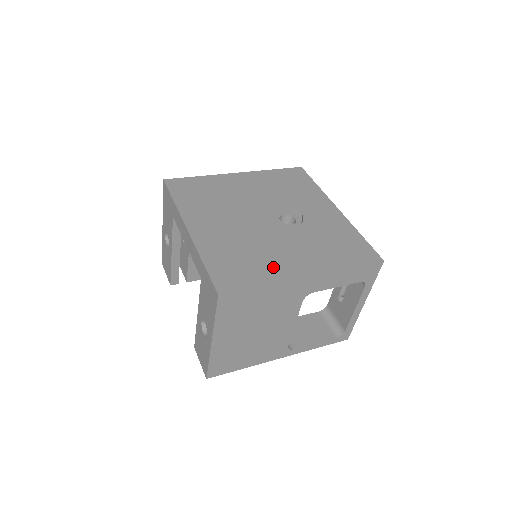
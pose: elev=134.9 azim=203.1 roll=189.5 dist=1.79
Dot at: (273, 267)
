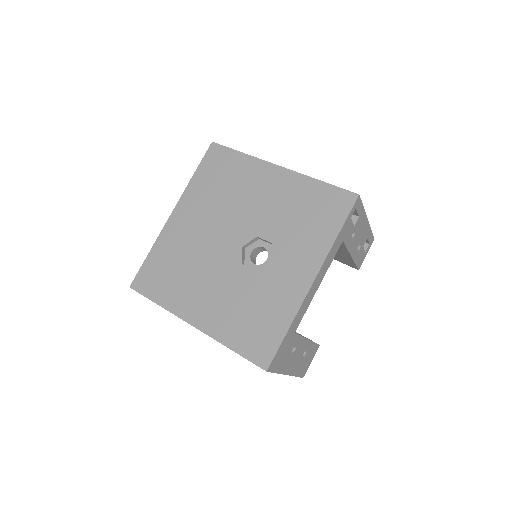
Dot at: (181, 296)
